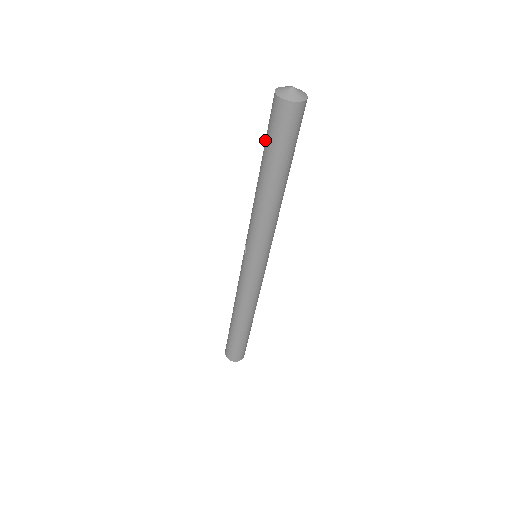
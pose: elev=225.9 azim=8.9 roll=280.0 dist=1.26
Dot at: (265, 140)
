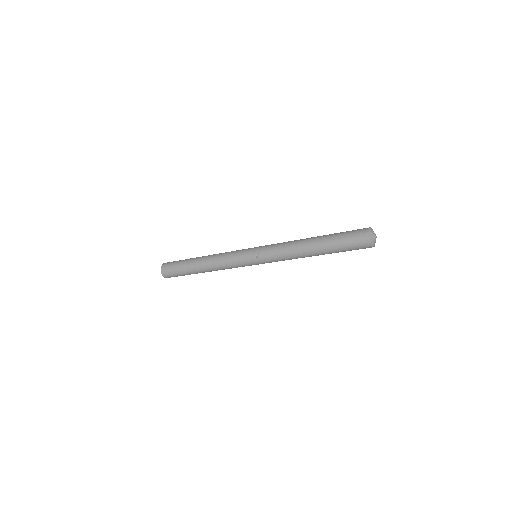
Dot at: (337, 241)
